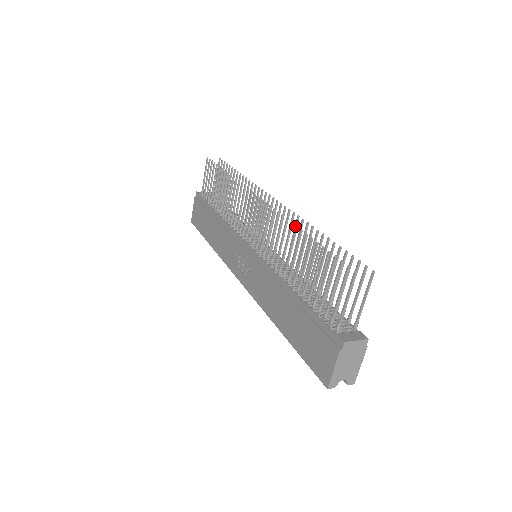
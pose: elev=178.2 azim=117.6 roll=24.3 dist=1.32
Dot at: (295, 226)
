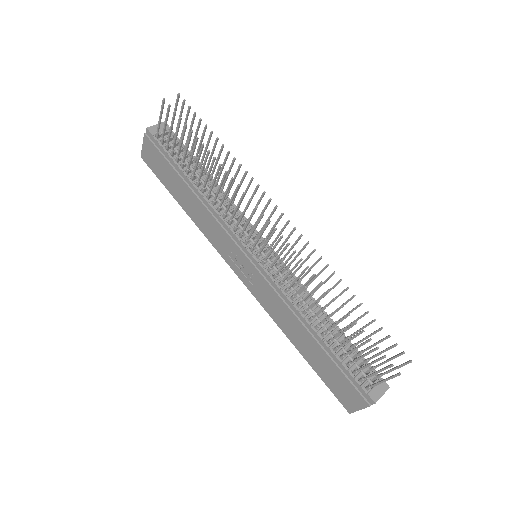
Dot at: (327, 290)
